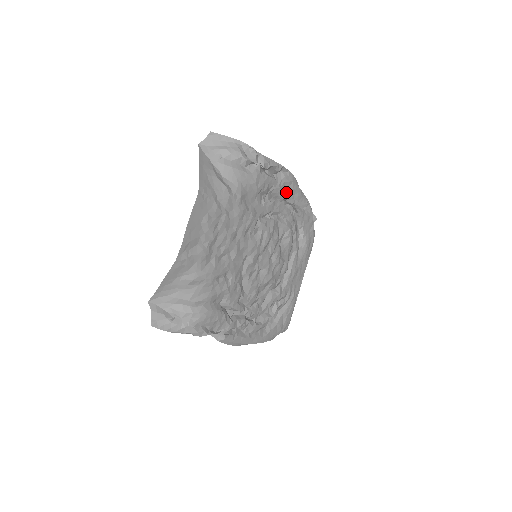
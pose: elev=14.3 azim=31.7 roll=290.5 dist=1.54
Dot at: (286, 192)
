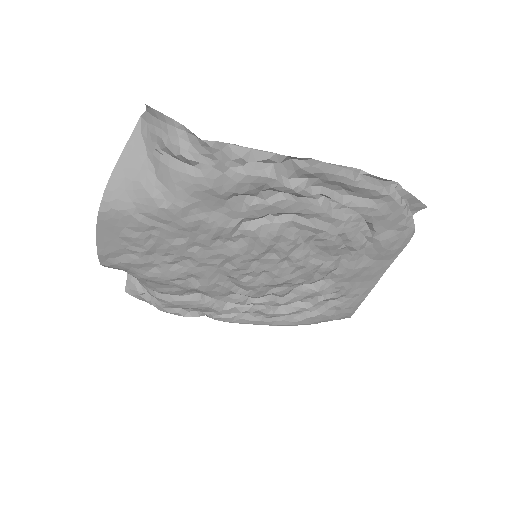
Dot at: (315, 184)
